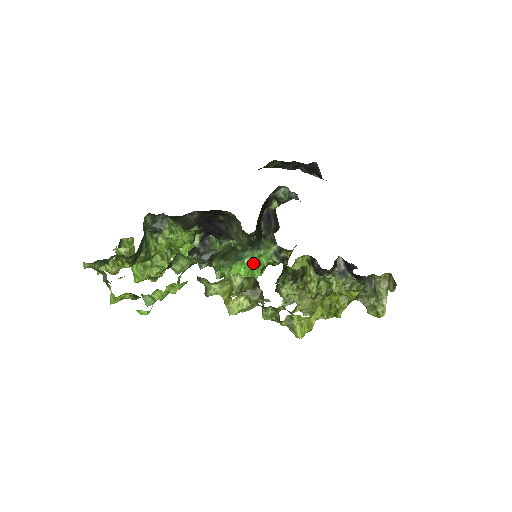
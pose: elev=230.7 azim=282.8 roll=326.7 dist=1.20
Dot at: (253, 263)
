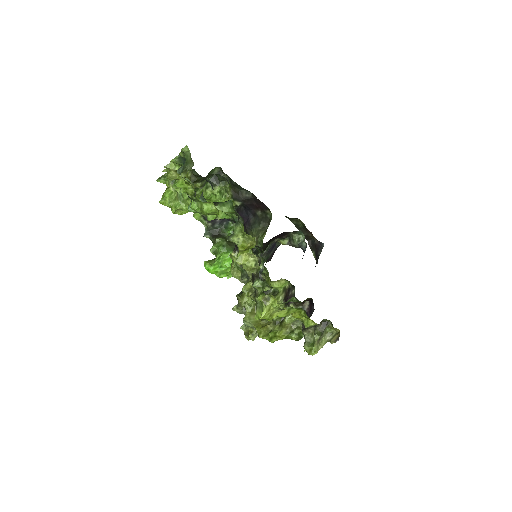
Dot at: occluded
